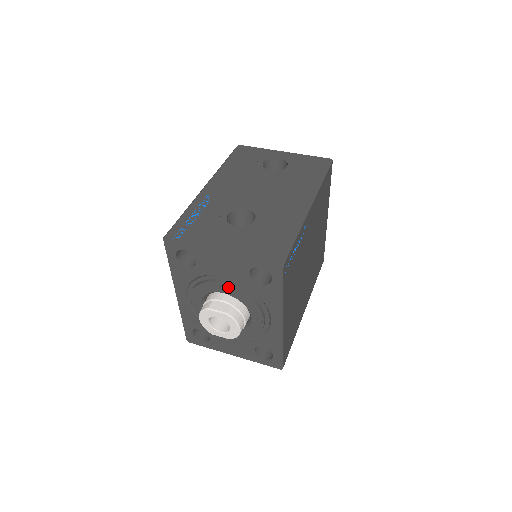
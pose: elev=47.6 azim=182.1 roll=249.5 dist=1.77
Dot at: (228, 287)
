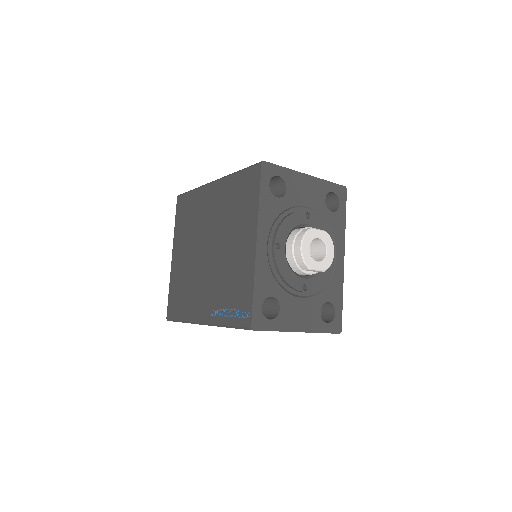
Dot at: (312, 215)
